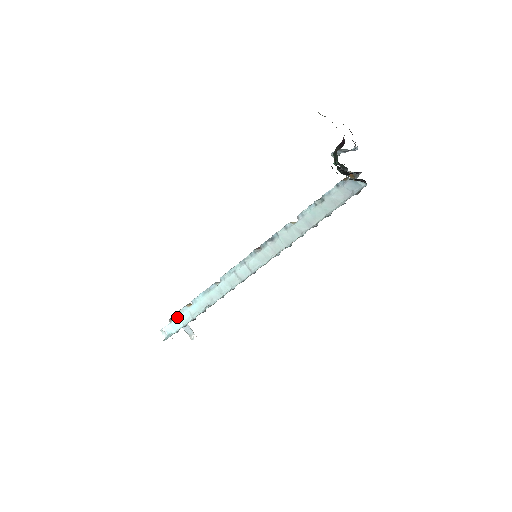
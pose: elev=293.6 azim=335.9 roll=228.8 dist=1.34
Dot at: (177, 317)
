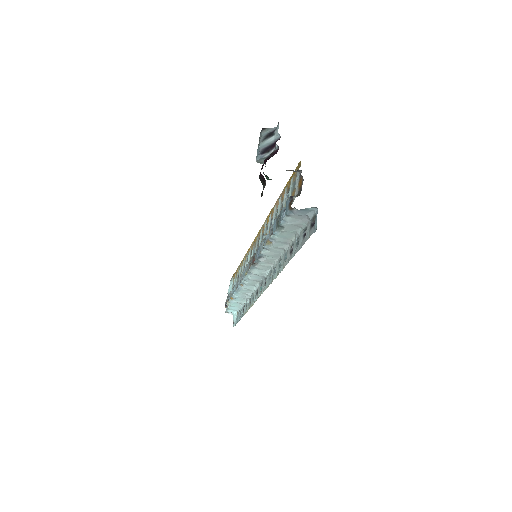
Dot at: (230, 306)
